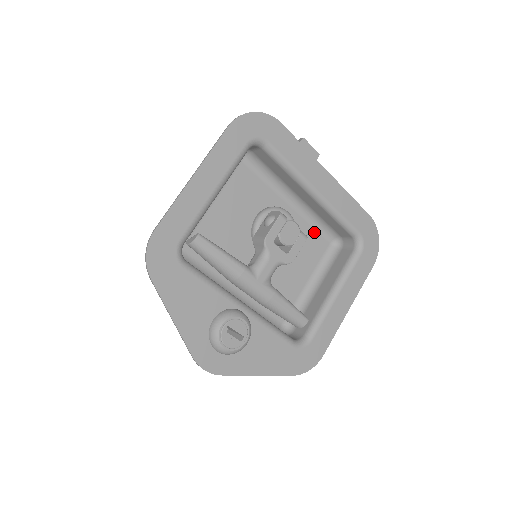
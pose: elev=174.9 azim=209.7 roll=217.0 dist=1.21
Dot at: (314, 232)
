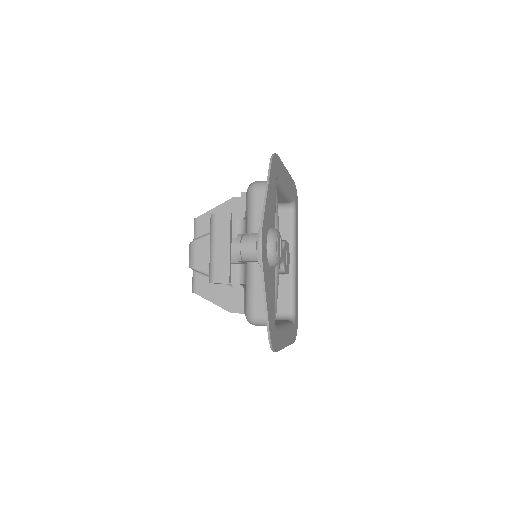
Dot at: occluded
